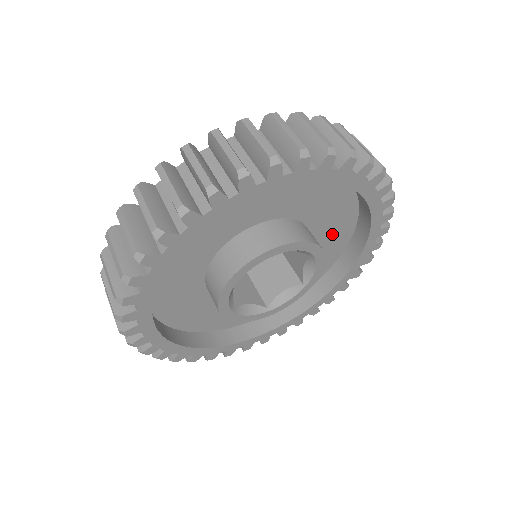
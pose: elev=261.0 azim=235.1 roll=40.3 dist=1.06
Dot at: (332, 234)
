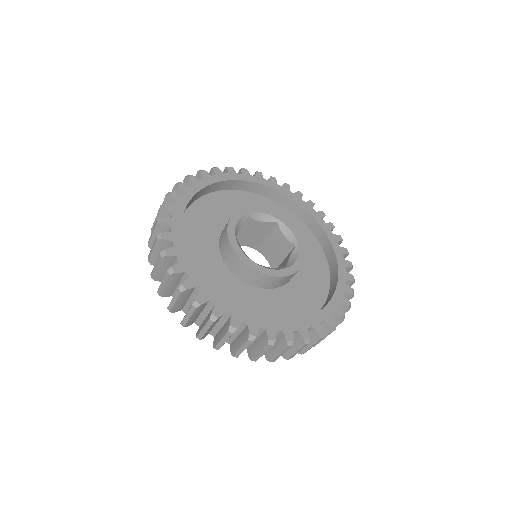
Dot at: occluded
